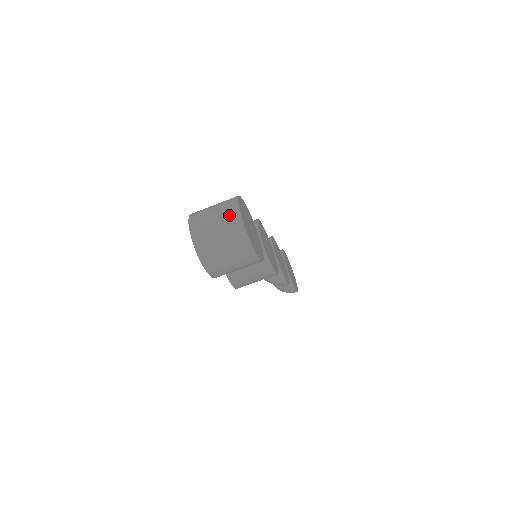
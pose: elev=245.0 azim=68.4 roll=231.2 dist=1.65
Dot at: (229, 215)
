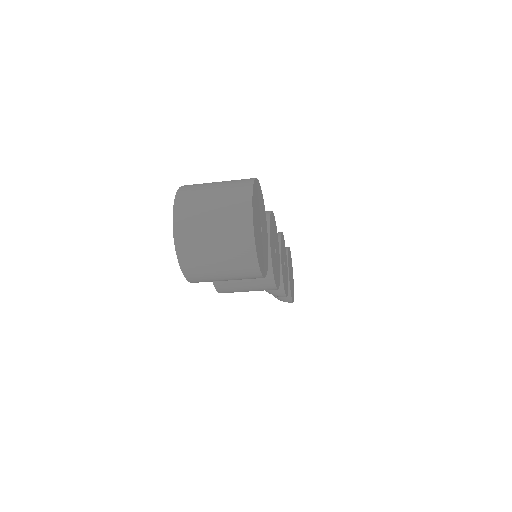
Dot at: (235, 204)
